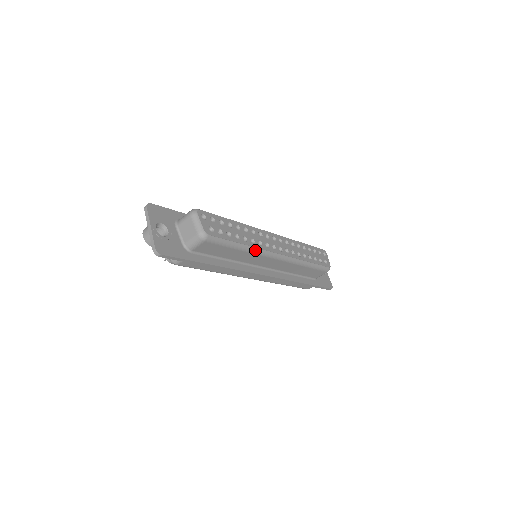
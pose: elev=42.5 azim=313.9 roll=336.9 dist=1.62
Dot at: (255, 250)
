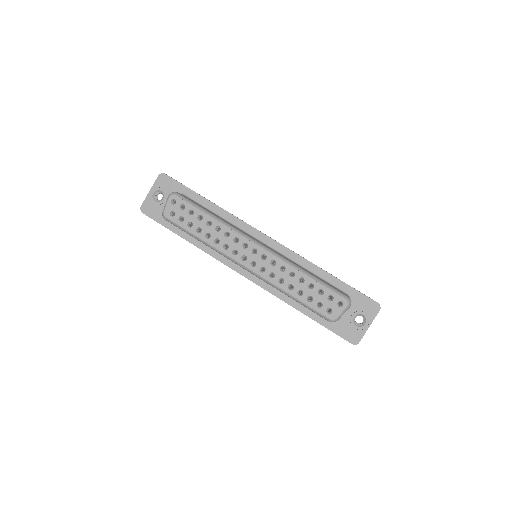
Dot at: (215, 249)
